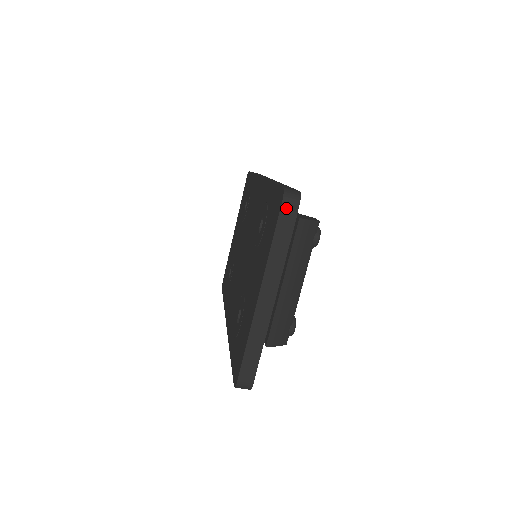
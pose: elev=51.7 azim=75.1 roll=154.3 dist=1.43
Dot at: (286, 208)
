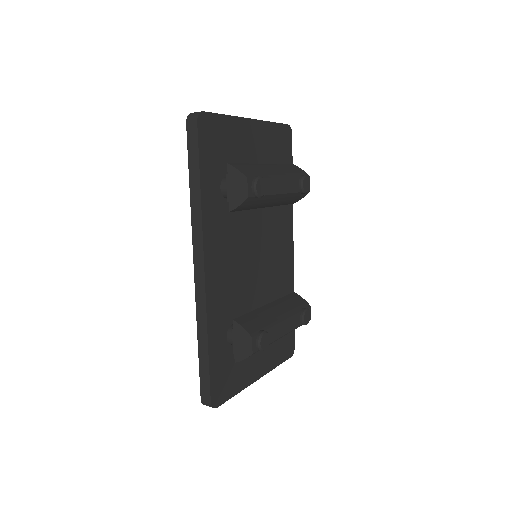
Dot at: occluded
